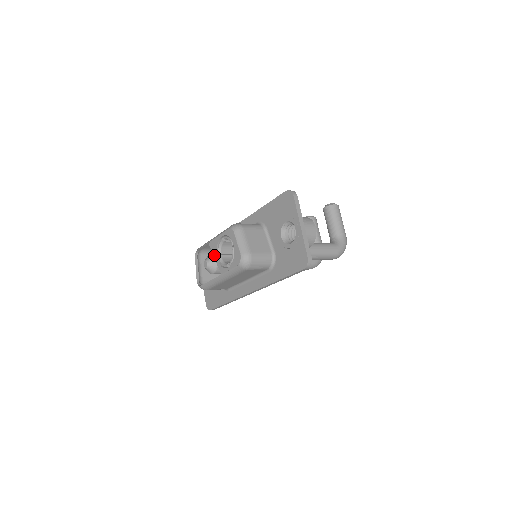
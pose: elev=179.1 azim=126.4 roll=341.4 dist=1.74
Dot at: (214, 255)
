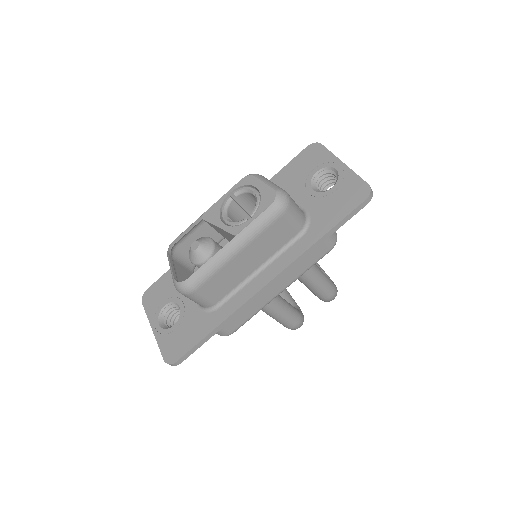
Dot at: (215, 222)
